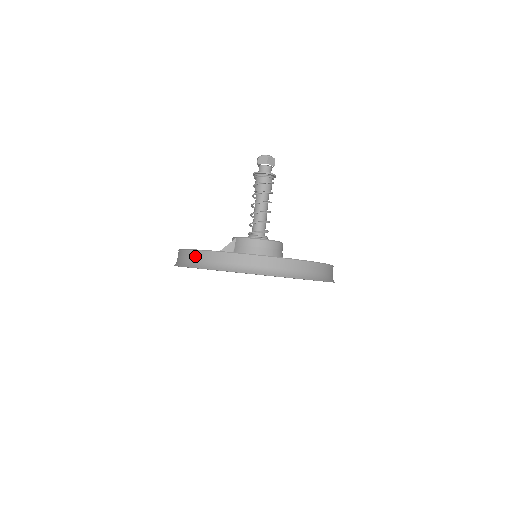
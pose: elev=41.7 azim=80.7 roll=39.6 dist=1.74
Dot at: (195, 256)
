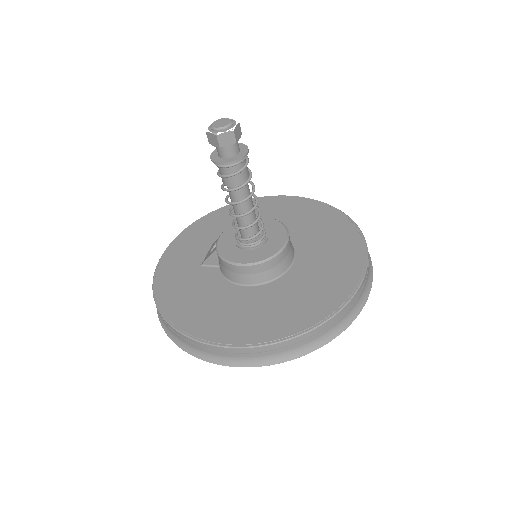
Dot at: occluded
